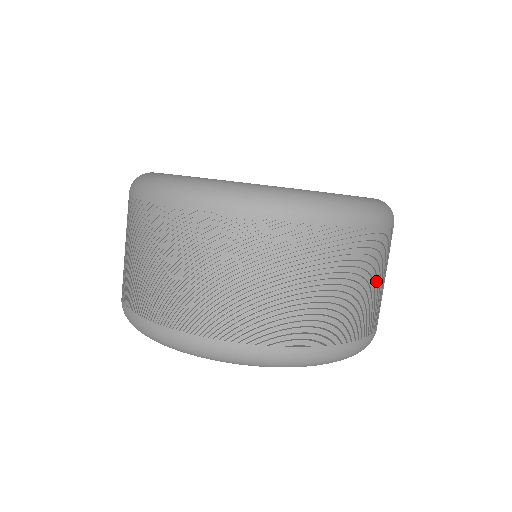
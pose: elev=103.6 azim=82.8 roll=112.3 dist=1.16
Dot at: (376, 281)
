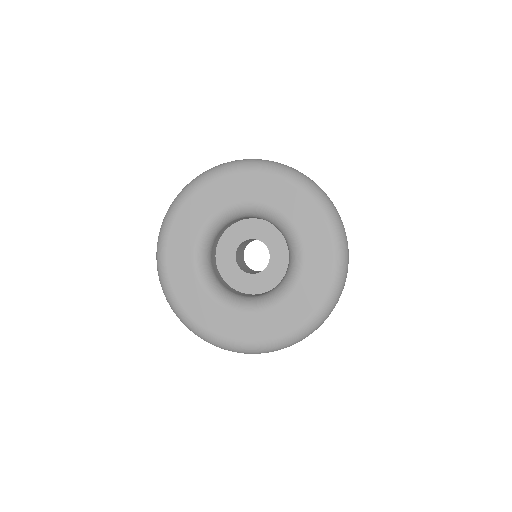
Dot at: occluded
